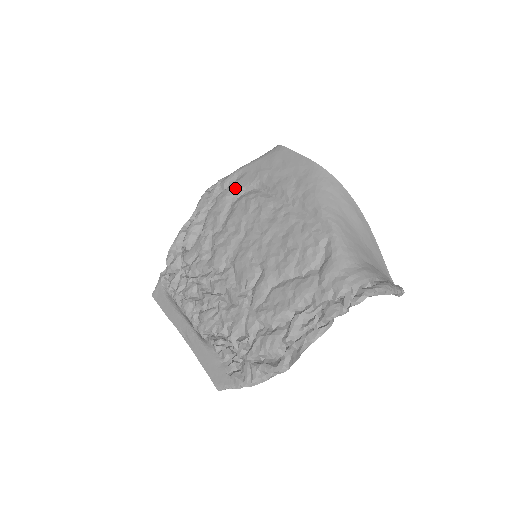
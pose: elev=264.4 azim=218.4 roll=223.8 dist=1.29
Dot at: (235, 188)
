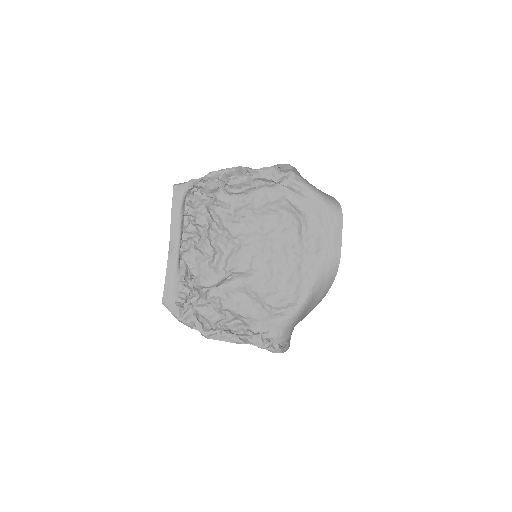
Dot at: (293, 198)
